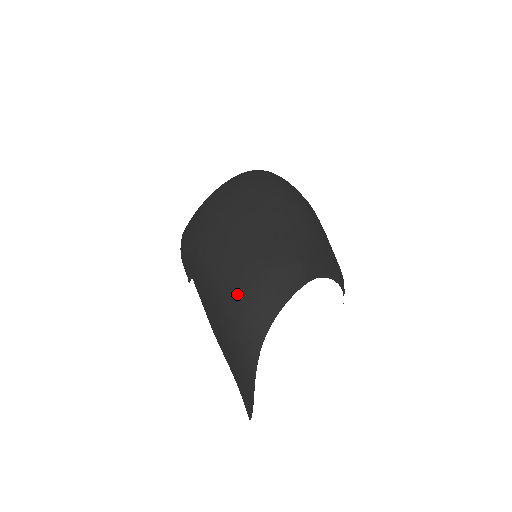
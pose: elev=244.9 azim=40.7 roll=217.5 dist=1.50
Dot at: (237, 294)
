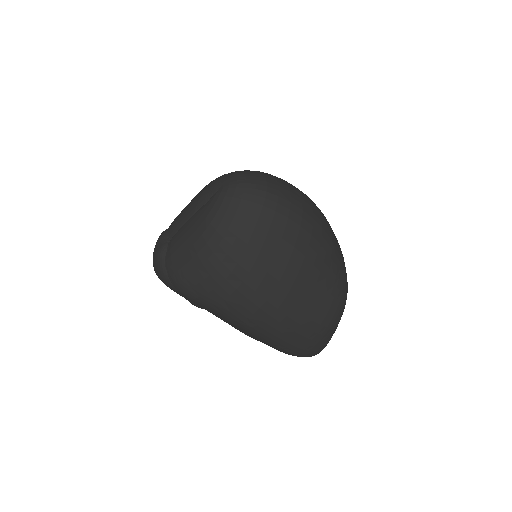
Dot at: (305, 344)
